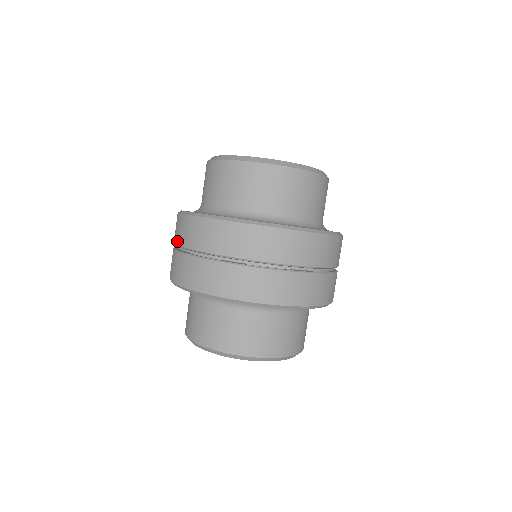
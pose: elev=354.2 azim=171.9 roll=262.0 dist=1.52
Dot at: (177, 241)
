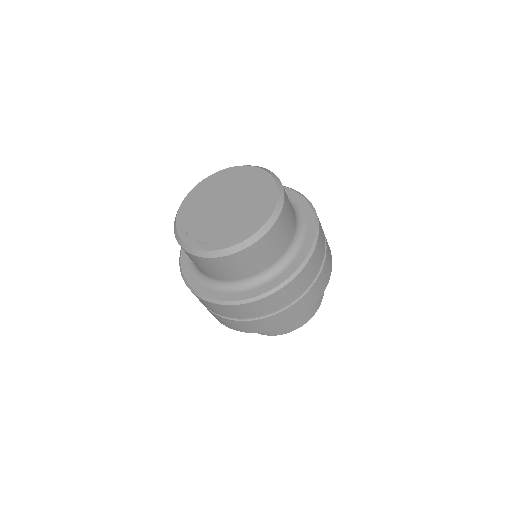
Dot at: occluded
